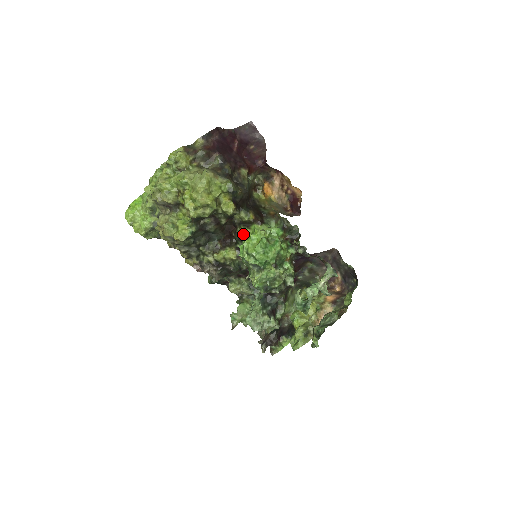
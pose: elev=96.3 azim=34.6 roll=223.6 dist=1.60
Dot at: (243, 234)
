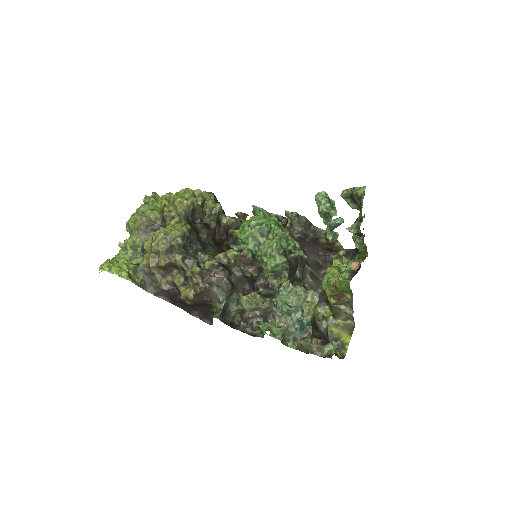
Dot at: (236, 232)
